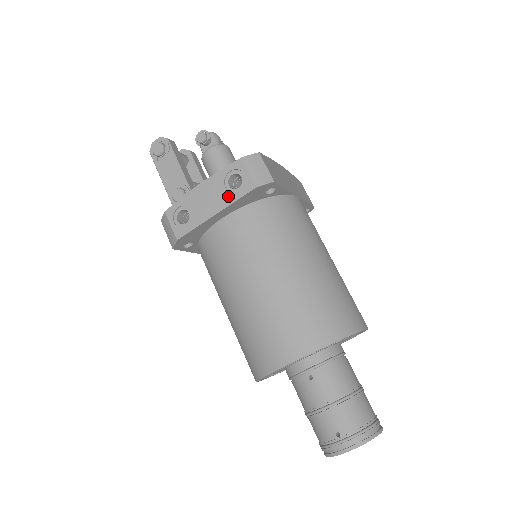
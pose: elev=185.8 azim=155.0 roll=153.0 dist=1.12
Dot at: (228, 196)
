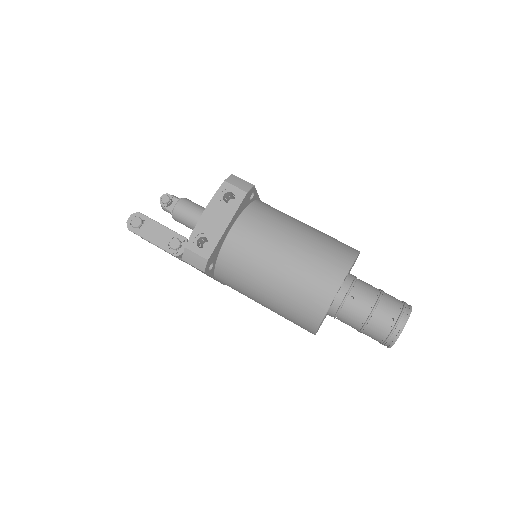
Dot at: (230, 209)
